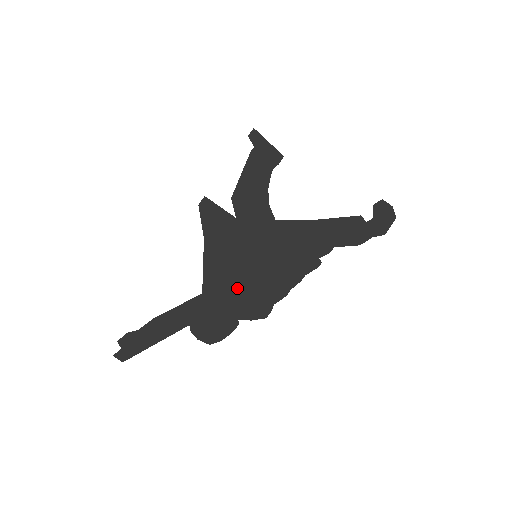
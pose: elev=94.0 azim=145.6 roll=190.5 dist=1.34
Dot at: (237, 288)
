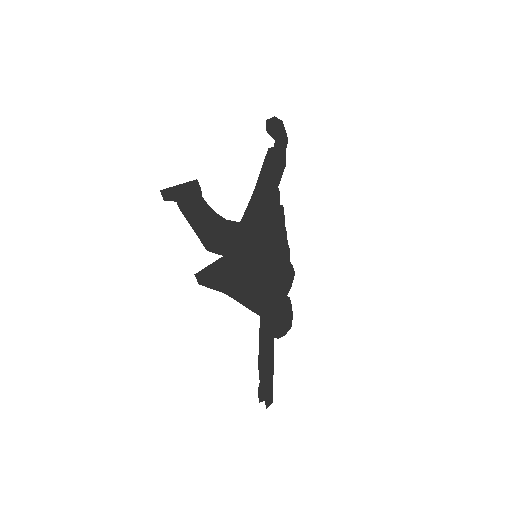
Dot at: (269, 285)
